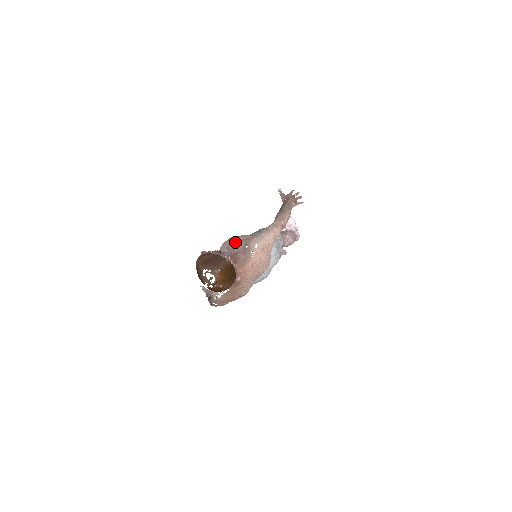
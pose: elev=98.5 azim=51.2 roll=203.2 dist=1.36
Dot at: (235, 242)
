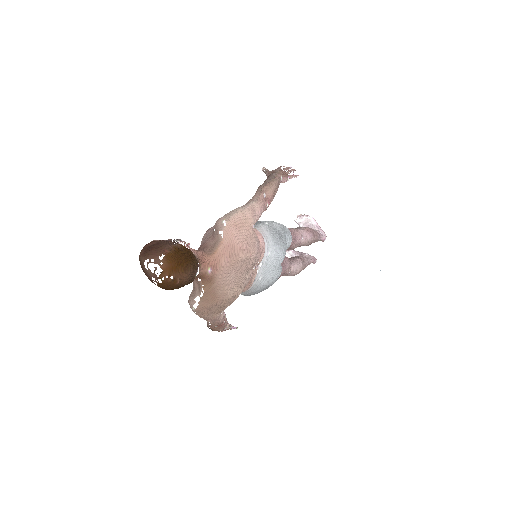
Dot at: (207, 233)
